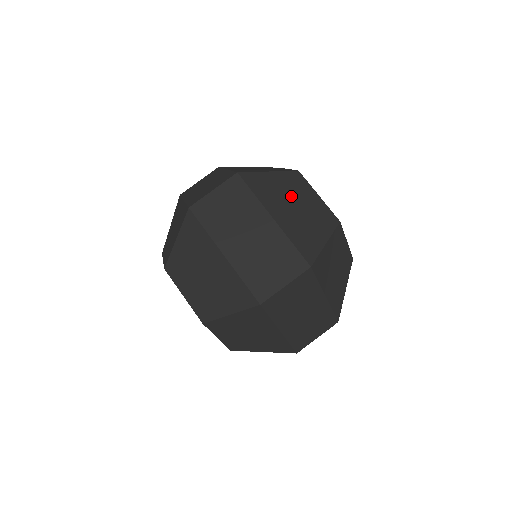
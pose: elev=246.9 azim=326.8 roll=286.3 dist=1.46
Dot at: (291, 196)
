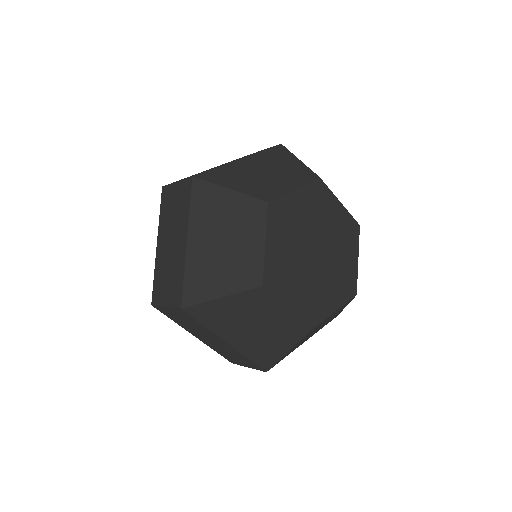
Dot at: (249, 318)
